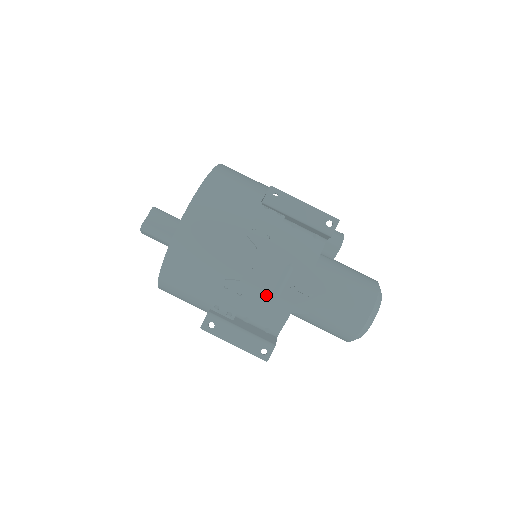
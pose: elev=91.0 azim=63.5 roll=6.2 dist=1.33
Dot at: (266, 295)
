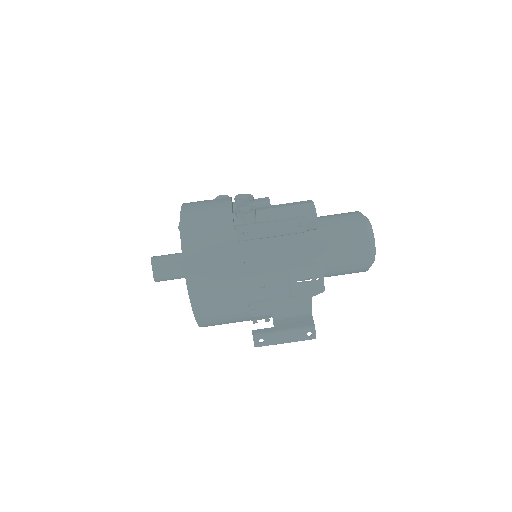
Dot at: (285, 298)
